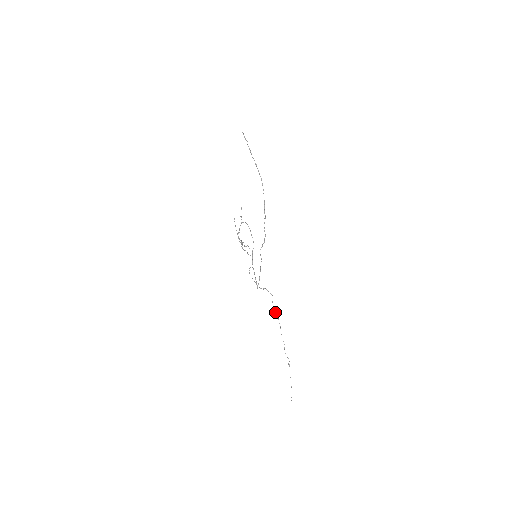
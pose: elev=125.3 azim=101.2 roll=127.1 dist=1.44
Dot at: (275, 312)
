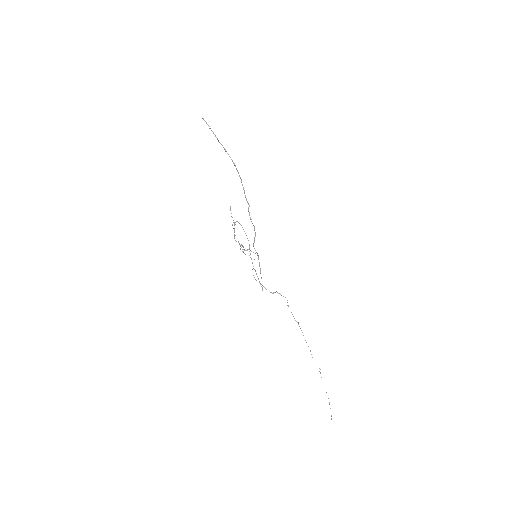
Dot at: (293, 316)
